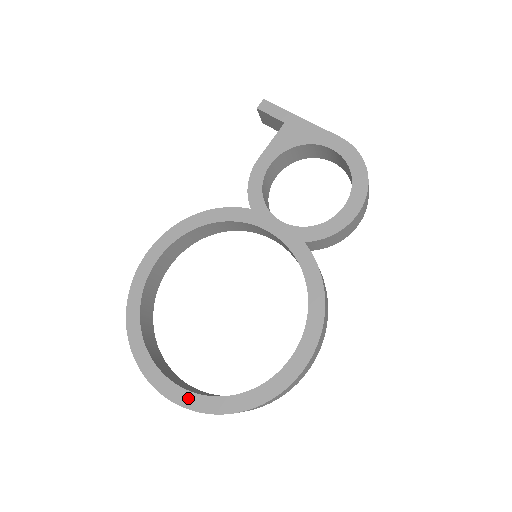
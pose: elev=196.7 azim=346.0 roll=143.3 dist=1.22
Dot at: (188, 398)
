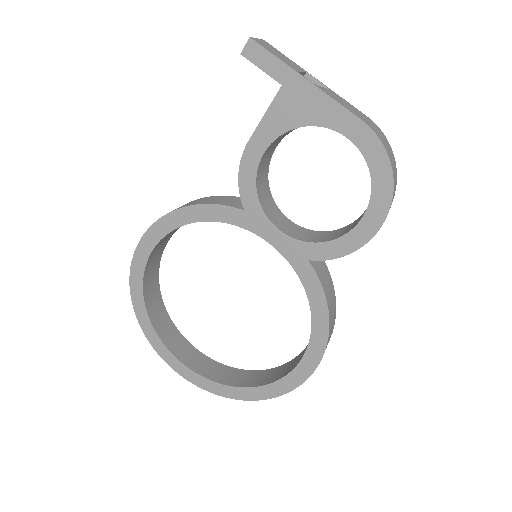
Dot at: (203, 382)
